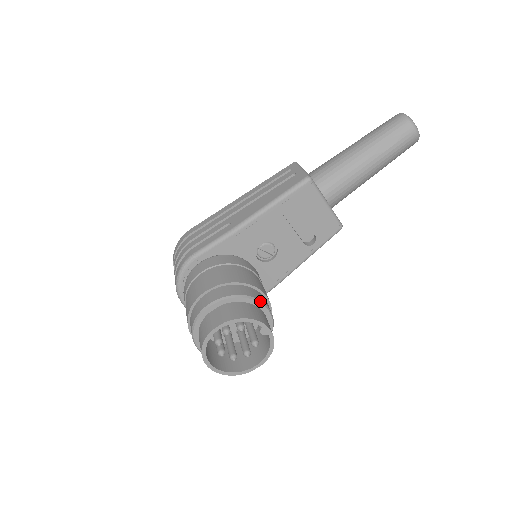
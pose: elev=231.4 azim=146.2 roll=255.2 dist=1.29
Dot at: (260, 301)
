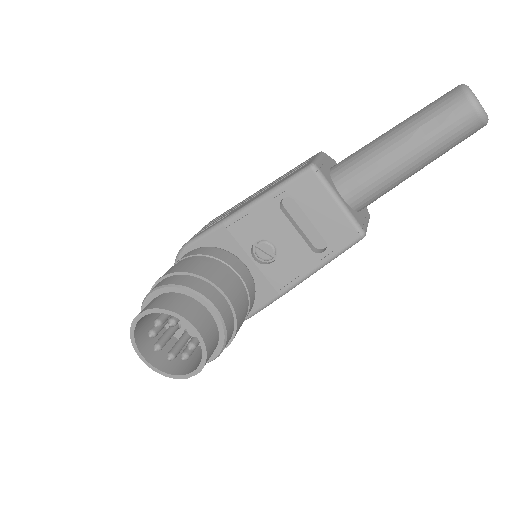
Dot at: (206, 298)
